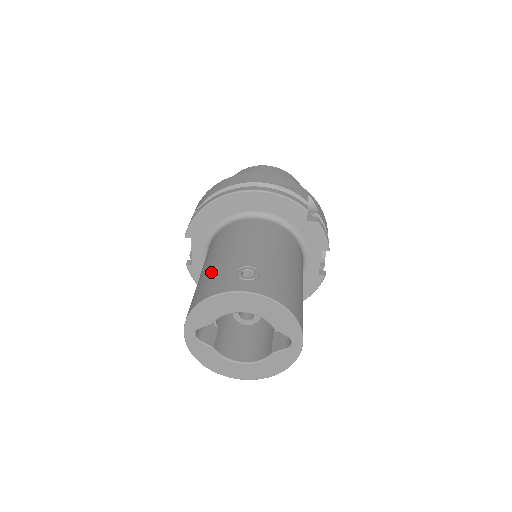
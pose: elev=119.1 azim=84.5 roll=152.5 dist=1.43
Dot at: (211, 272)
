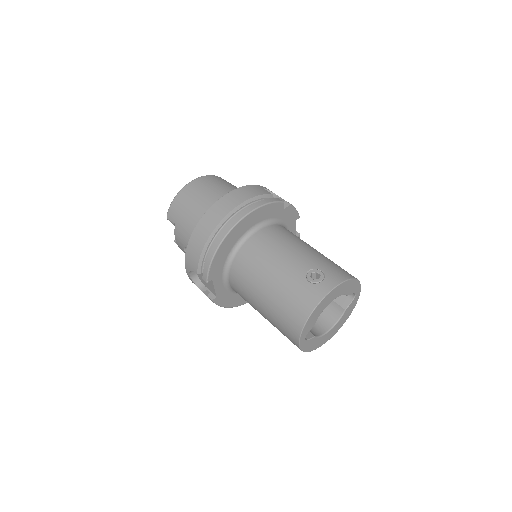
Dot at: (285, 293)
